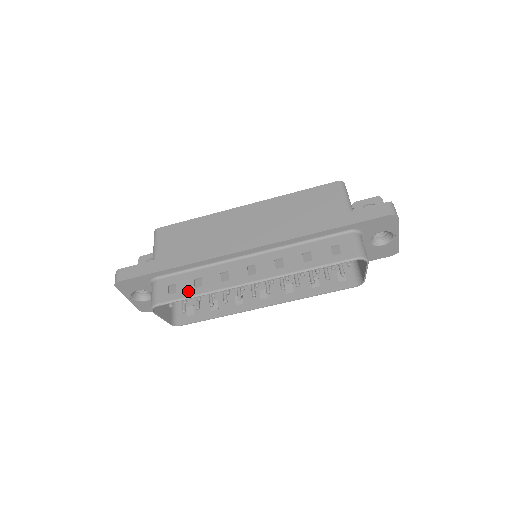
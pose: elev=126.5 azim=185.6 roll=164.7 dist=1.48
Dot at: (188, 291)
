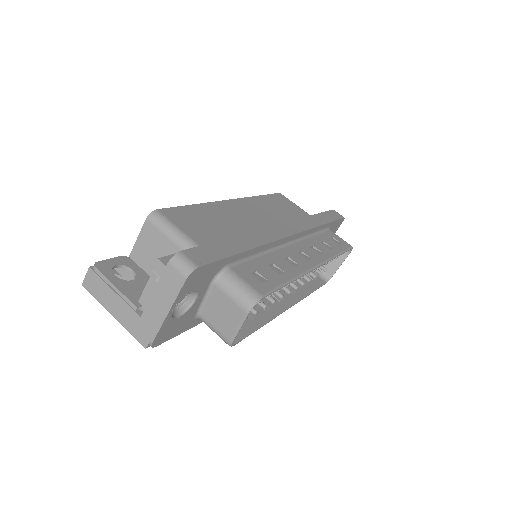
Dot at: (278, 277)
